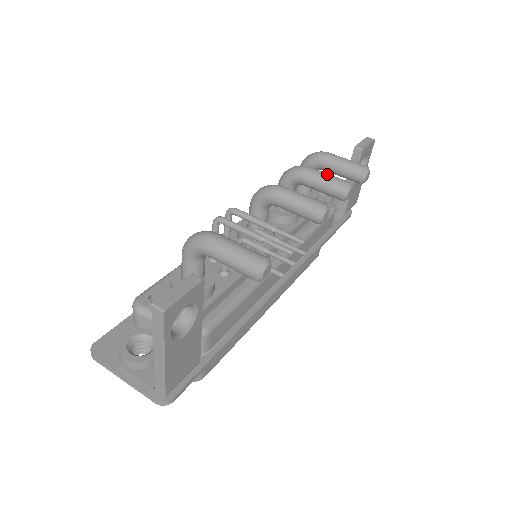
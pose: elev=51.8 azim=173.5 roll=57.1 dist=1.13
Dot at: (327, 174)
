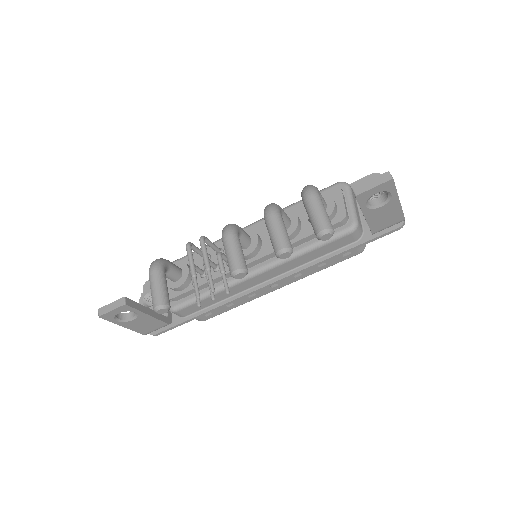
Dot at: (275, 230)
